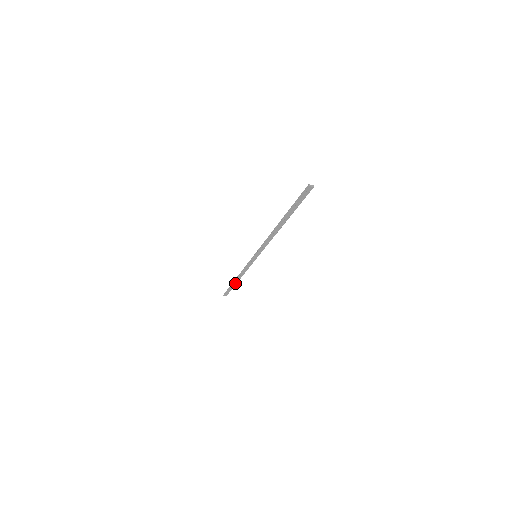
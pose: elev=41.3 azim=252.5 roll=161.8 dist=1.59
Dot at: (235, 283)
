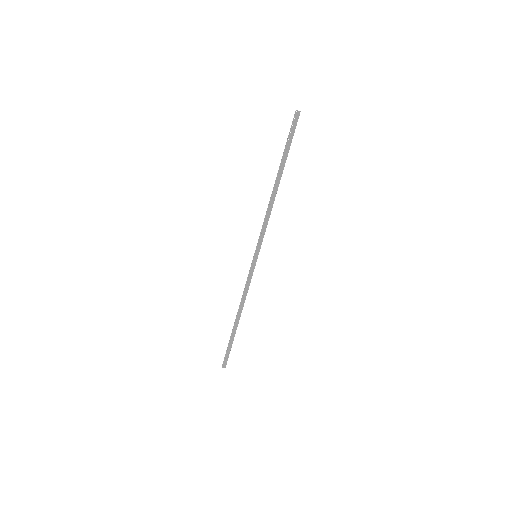
Dot at: (235, 328)
